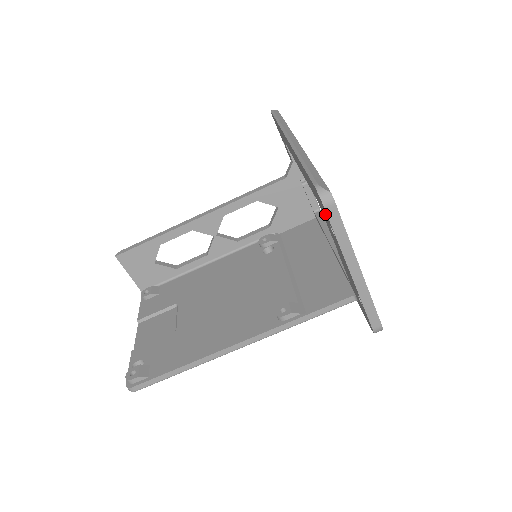
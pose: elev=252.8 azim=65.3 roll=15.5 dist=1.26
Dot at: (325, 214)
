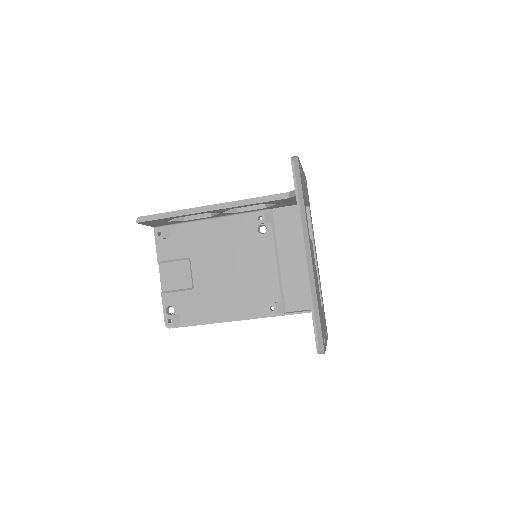
Dot at: occluded
